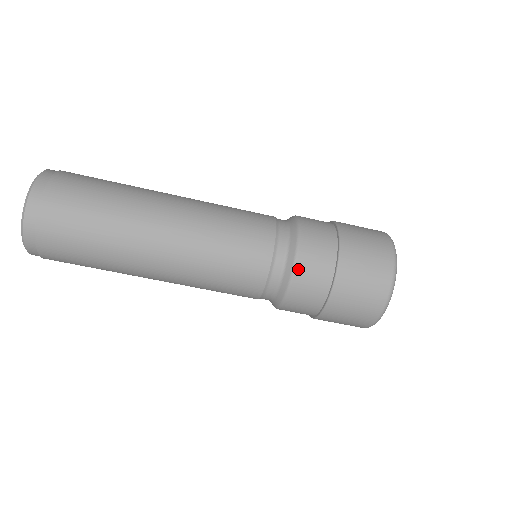
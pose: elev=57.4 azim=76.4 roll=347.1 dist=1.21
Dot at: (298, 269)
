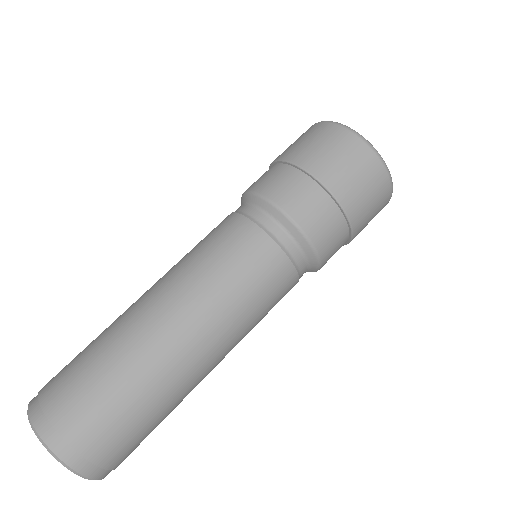
Dot at: (280, 204)
